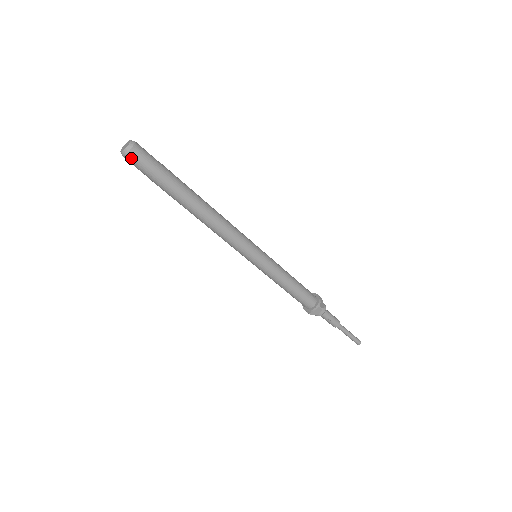
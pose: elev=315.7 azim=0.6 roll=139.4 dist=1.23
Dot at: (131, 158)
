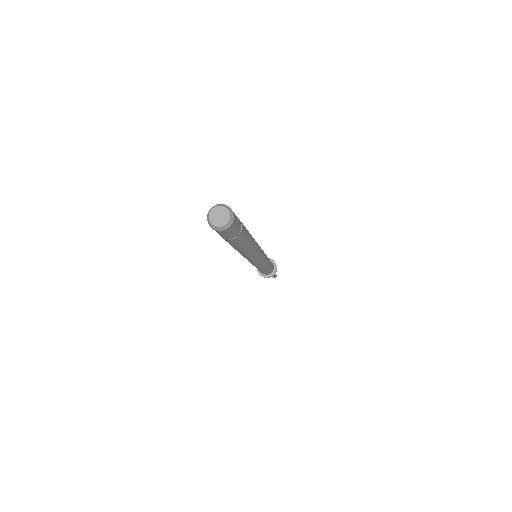
Dot at: (227, 231)
